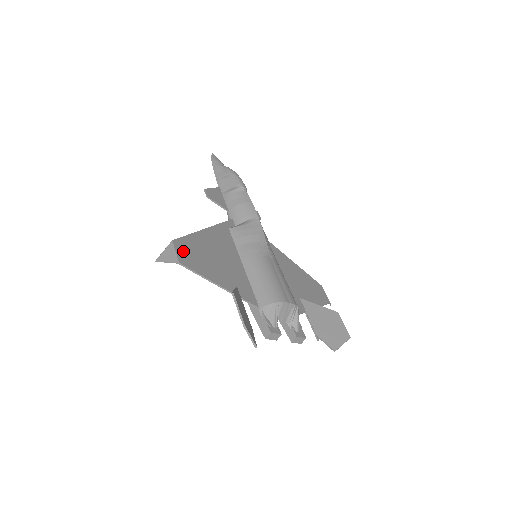
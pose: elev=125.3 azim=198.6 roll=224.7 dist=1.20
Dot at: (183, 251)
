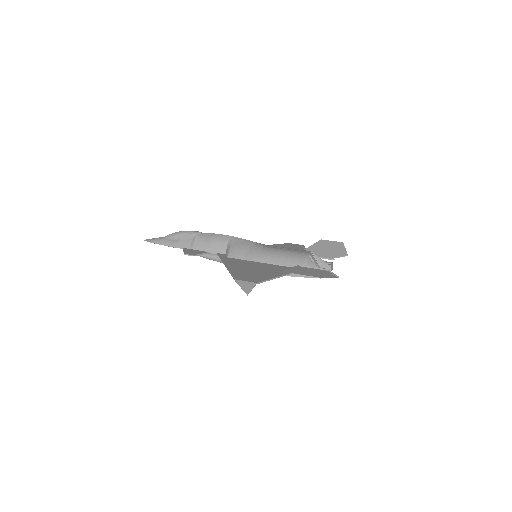
Dot at: (246, 279)
